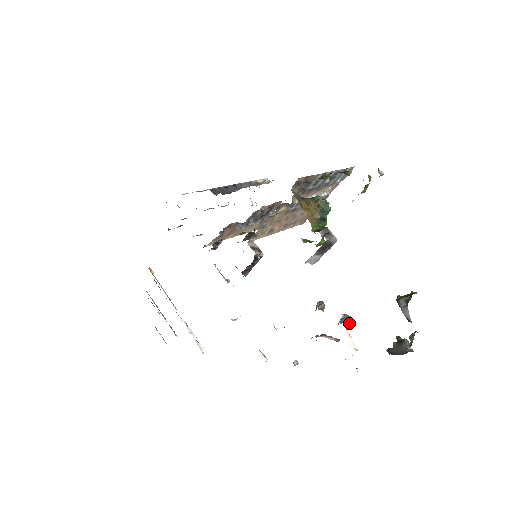
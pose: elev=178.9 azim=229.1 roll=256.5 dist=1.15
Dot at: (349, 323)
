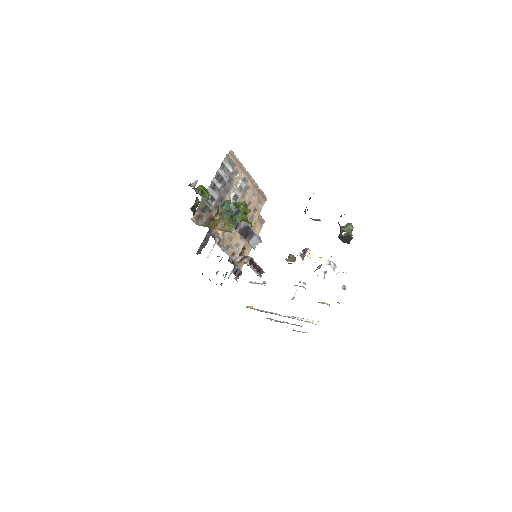
Dot at: (307, 255)
